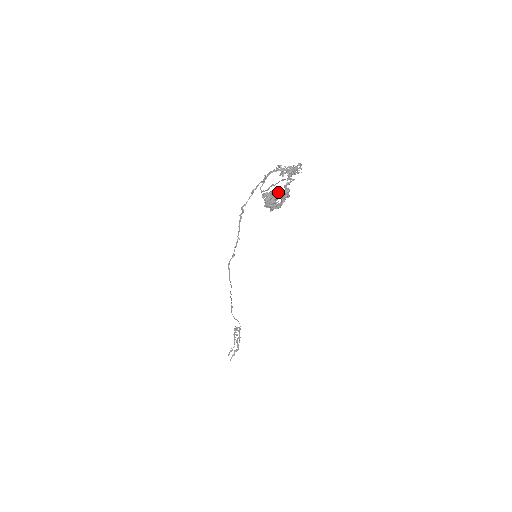
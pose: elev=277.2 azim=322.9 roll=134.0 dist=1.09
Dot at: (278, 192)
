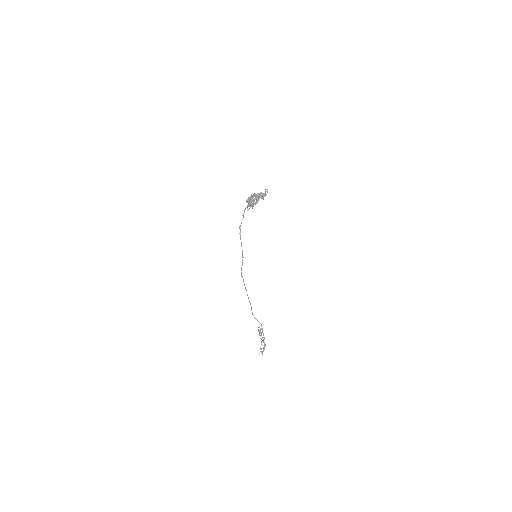
Dot at: (253, 194)
